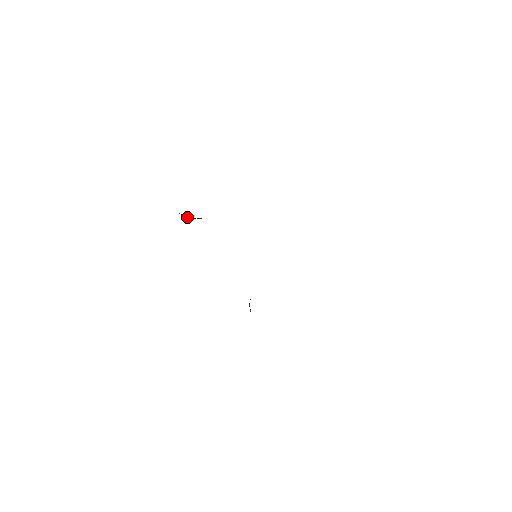
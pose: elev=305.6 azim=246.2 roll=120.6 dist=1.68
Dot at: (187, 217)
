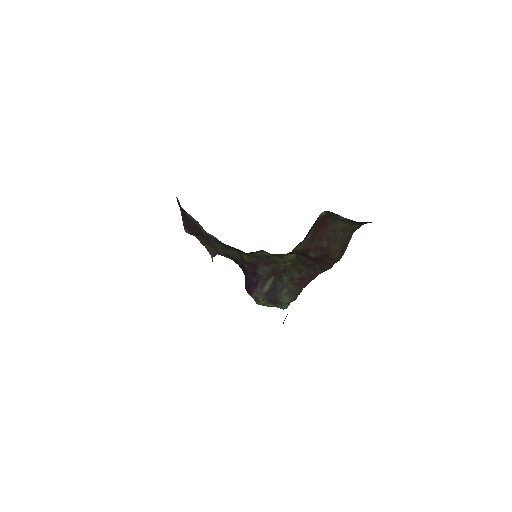
Dot at: (247, 285)
